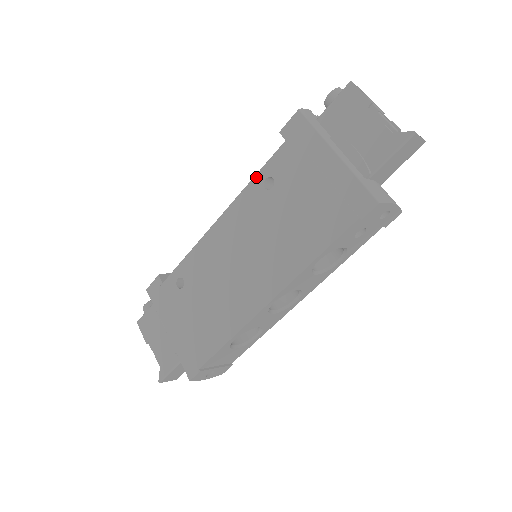
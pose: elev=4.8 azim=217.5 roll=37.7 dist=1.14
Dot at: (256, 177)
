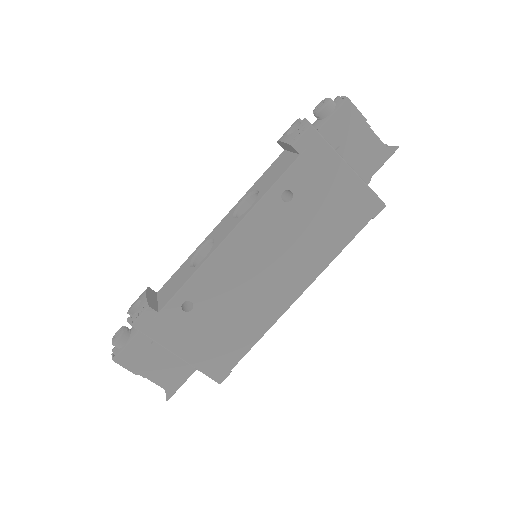
Dot at: (272, 191)
